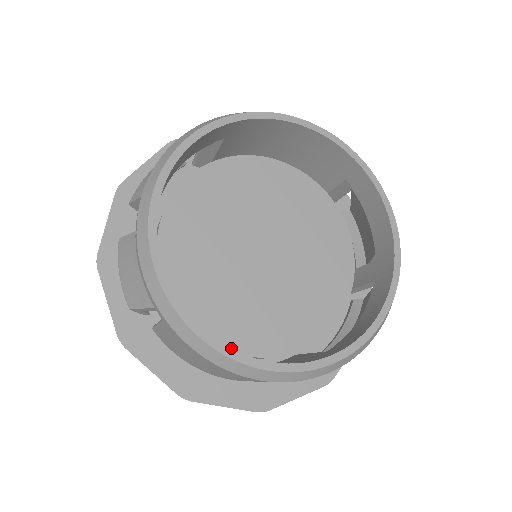
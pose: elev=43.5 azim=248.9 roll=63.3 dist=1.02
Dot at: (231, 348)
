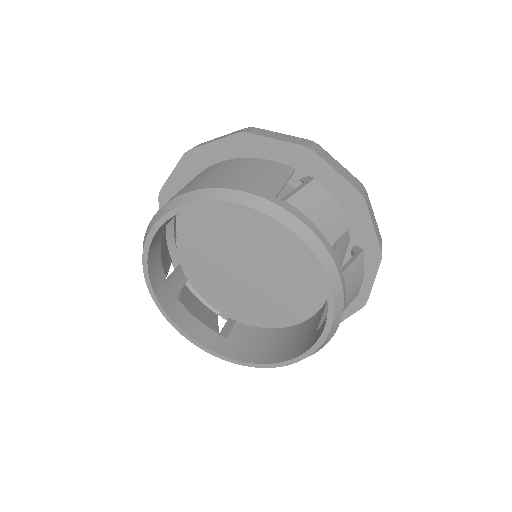
Dot at: (246, 362)
